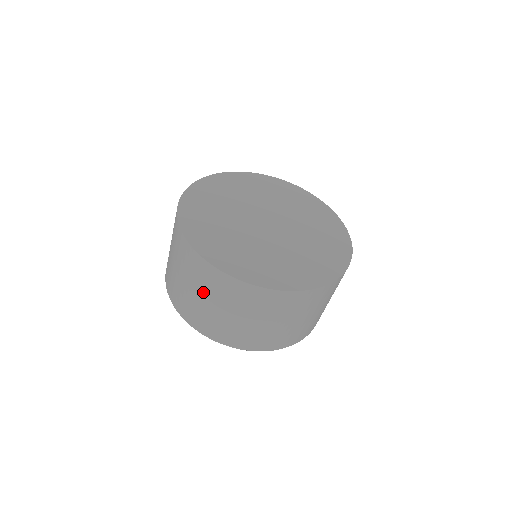
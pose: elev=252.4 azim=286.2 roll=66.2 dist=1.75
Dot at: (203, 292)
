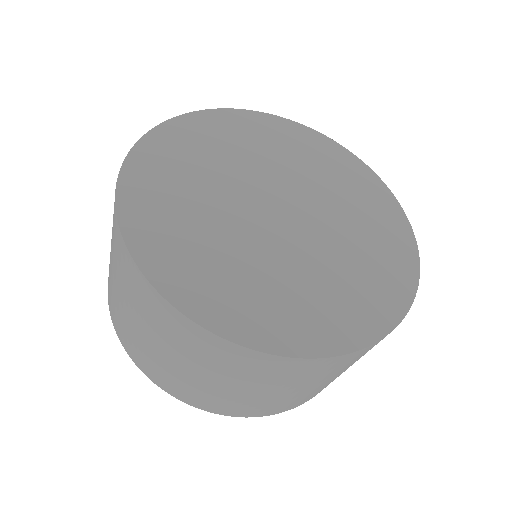
Dot at: (147, 326)
